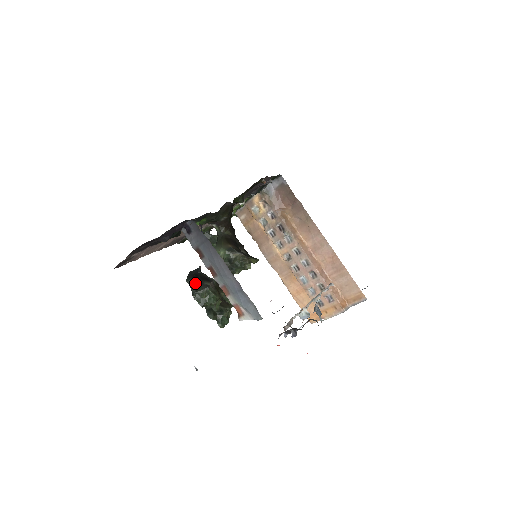
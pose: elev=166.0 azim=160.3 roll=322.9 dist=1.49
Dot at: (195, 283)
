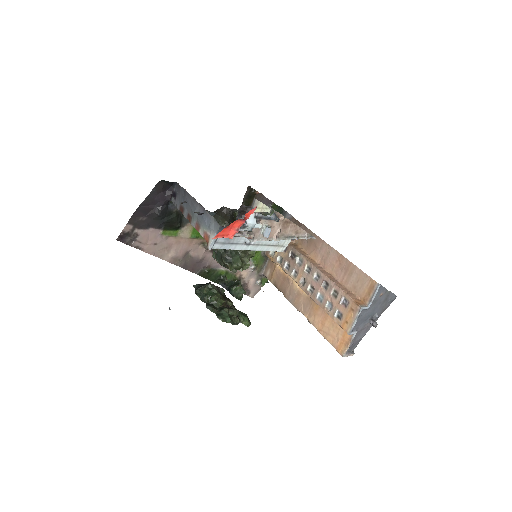
Dot at: (200, 285)
